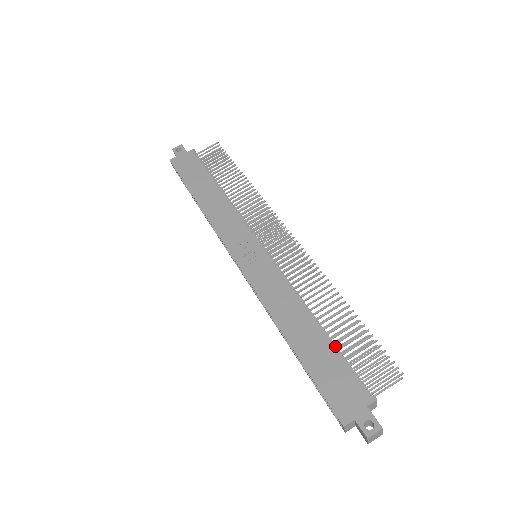
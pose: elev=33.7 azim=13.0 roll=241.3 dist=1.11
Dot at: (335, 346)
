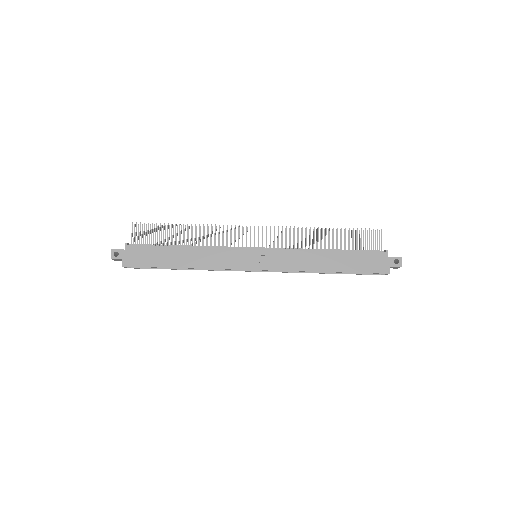
Dot at: (346, 250)
